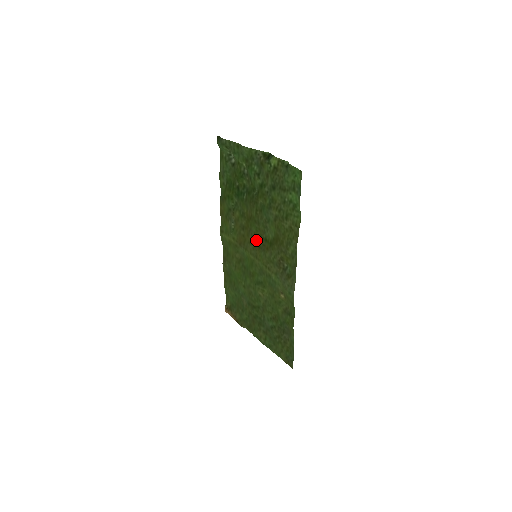
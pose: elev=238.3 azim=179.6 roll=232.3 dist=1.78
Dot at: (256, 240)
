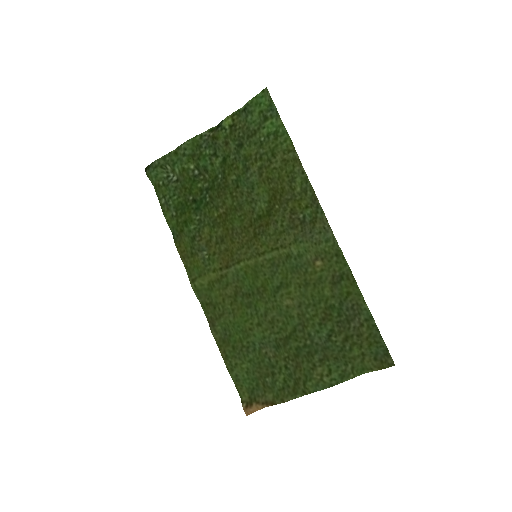
Dot at: (247, 232)
